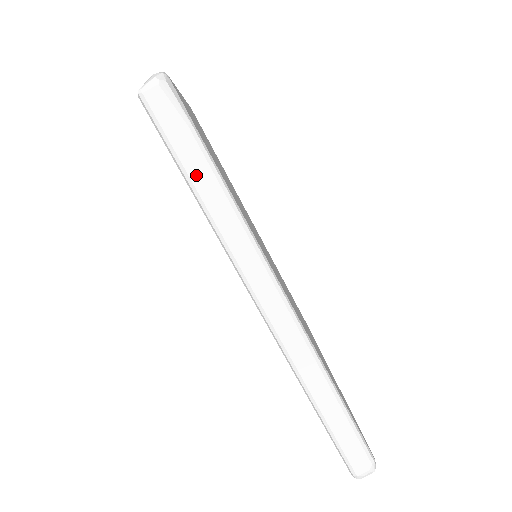
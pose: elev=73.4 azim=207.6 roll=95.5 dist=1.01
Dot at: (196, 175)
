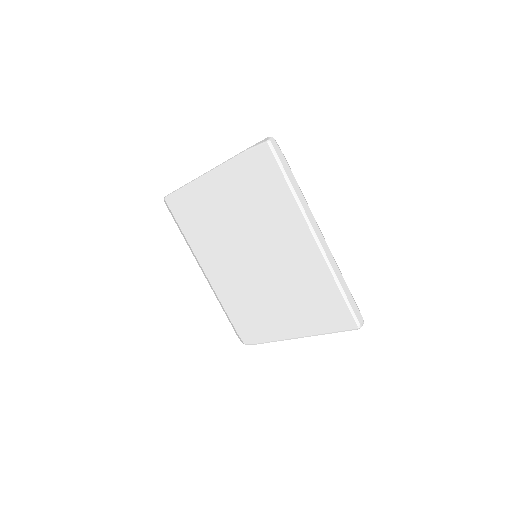
Dot at: (289, 175)
